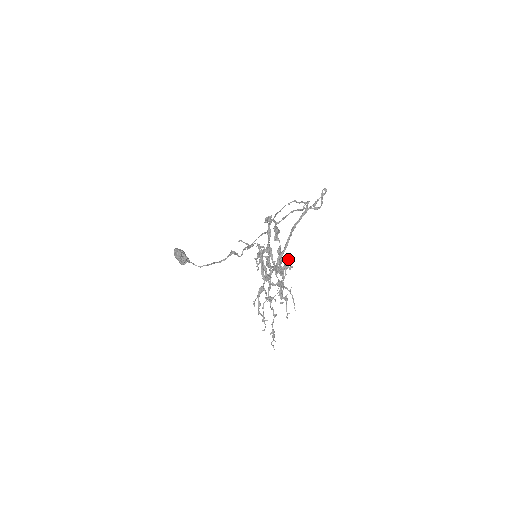
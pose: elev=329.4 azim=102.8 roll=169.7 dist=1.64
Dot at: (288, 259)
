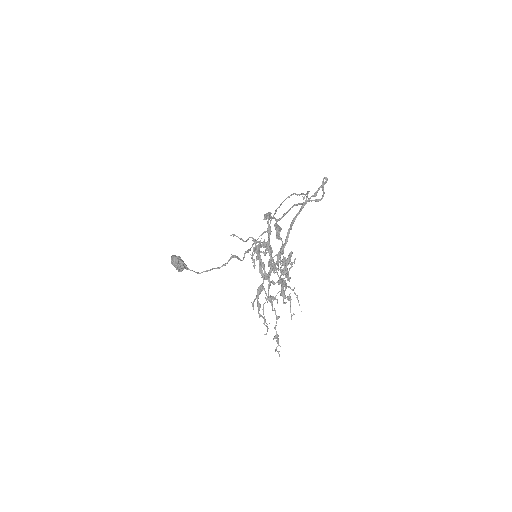
Dot at: (289, 254)
